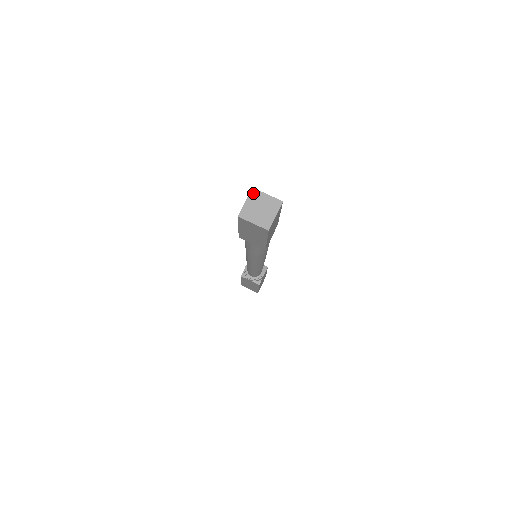
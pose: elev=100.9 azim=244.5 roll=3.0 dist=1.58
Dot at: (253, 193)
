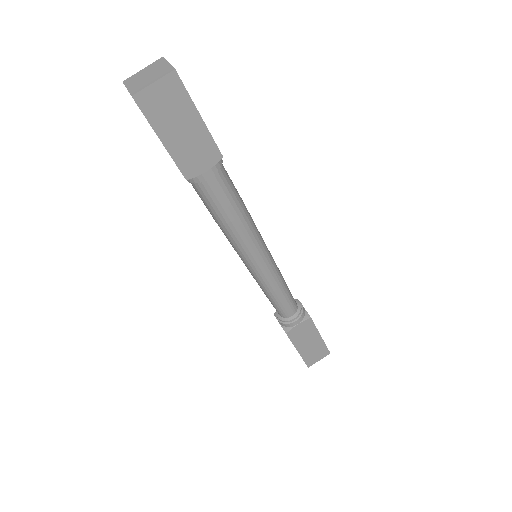
Dot at: (127, 81)
